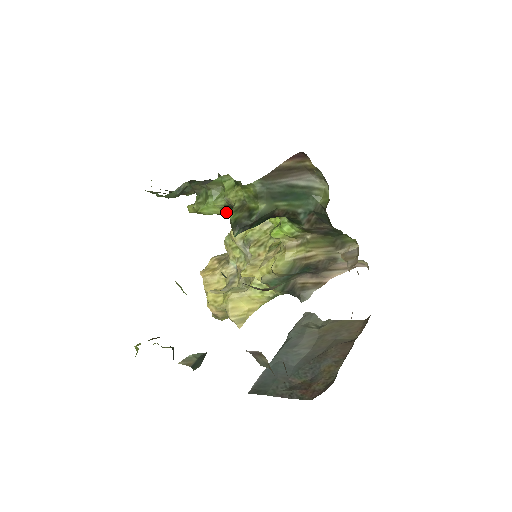
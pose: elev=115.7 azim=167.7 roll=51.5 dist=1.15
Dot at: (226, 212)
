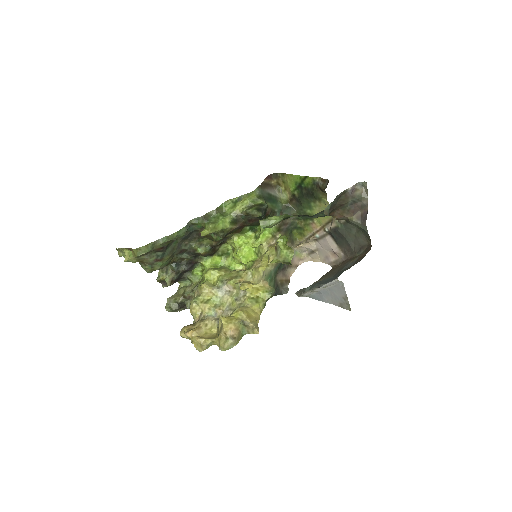
Dot at: (231, 227)
